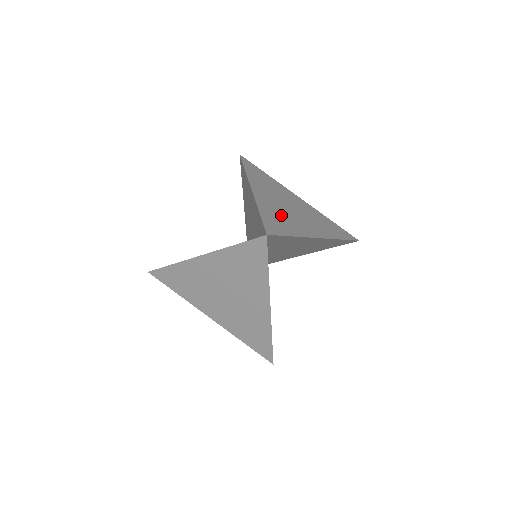
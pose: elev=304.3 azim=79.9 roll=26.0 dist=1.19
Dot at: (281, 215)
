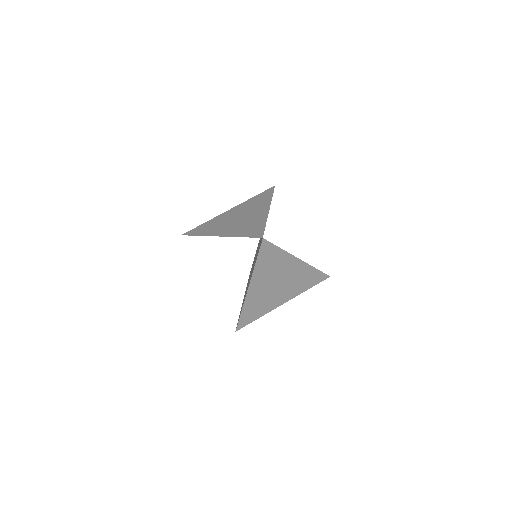
Dot at: (260, 302)
